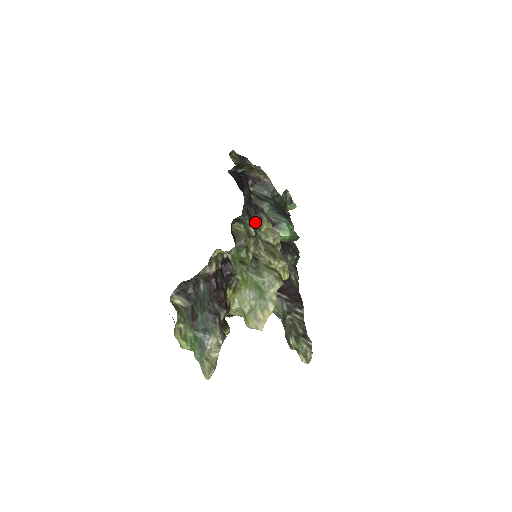
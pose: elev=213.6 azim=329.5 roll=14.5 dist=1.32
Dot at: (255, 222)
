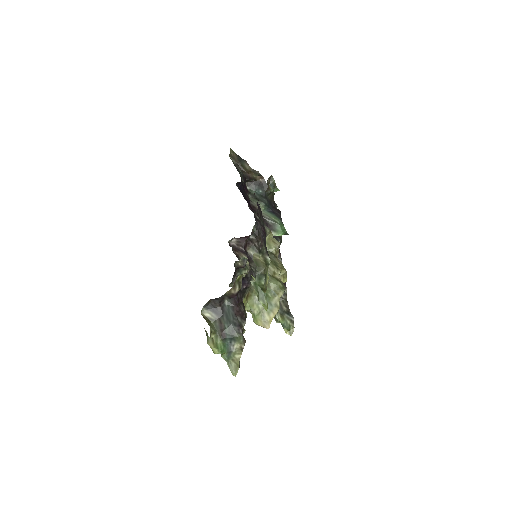
Dot at: occluded
